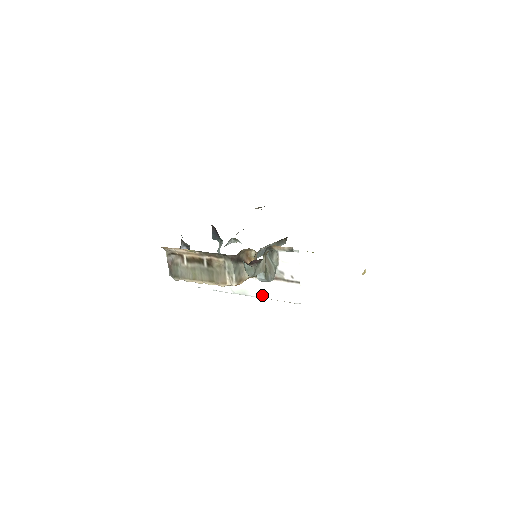
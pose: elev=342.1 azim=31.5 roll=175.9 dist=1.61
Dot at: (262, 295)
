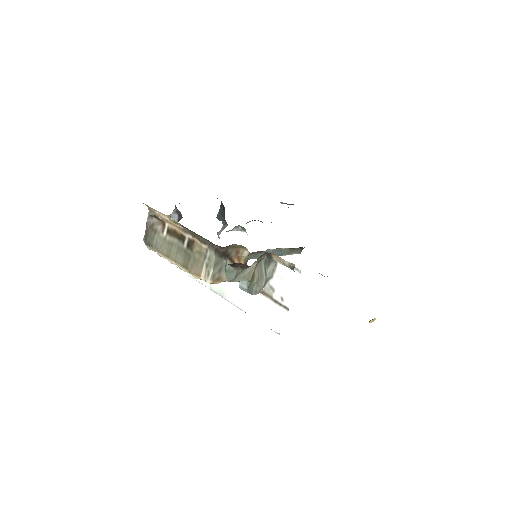
Dot at: (241, 305)
